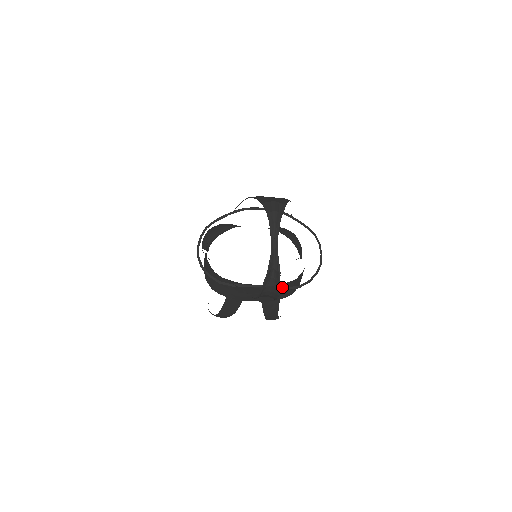
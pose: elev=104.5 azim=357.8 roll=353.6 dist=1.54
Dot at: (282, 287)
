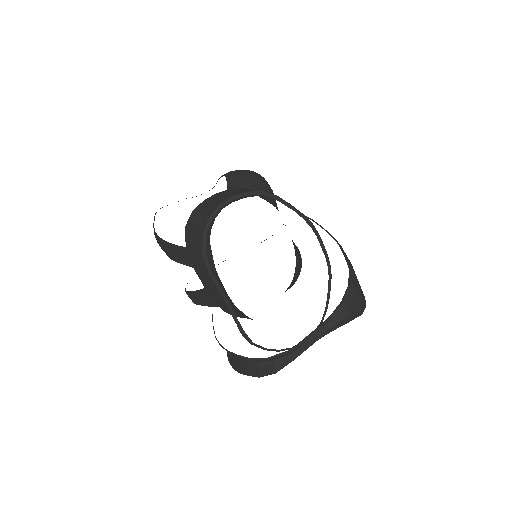
Dot at: (242, 328)
